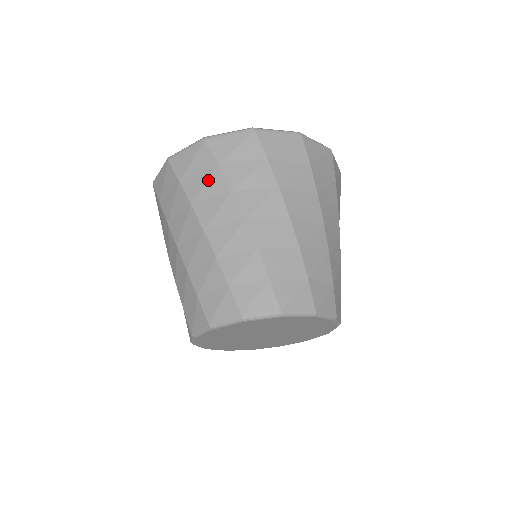
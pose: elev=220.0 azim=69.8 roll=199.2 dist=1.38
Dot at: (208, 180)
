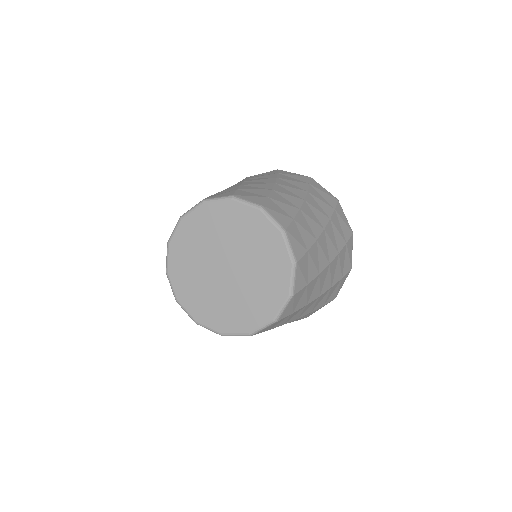
Dot at: occluded
